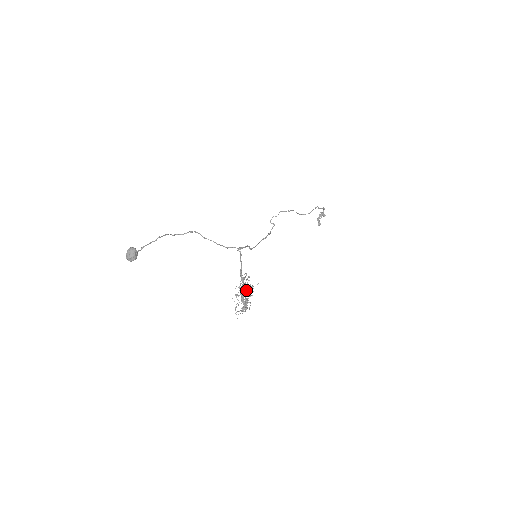
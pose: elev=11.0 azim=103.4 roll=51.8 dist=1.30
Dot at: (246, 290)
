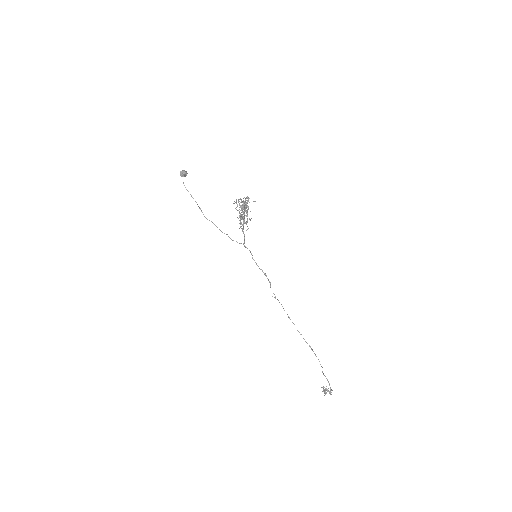
Dot at: (247, 201)
